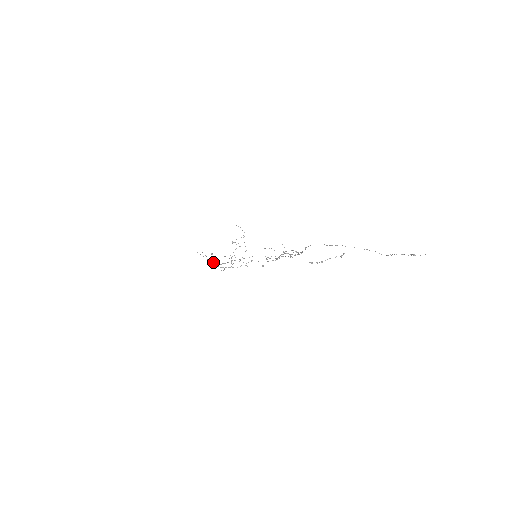
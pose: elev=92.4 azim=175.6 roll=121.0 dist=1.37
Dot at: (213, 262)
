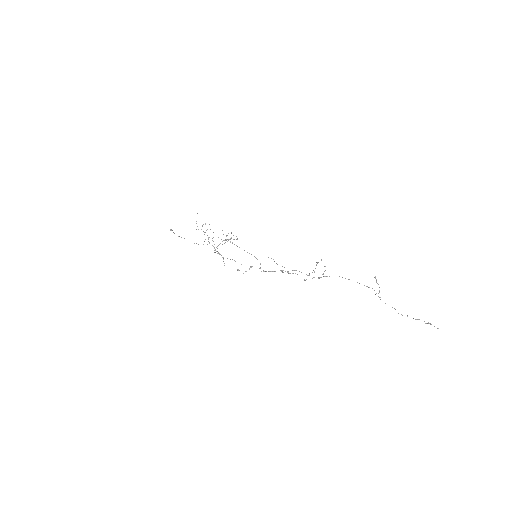
Dot at: occluded
